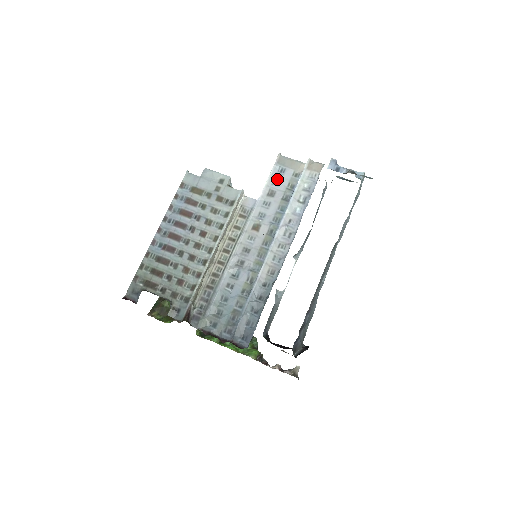
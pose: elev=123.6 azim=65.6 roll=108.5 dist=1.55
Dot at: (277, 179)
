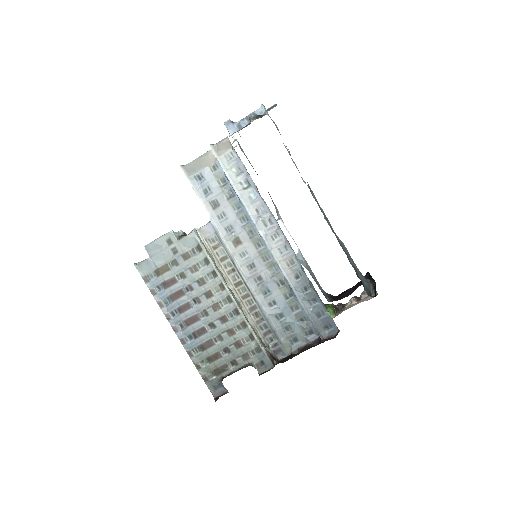
Dot at: (205, 188)
